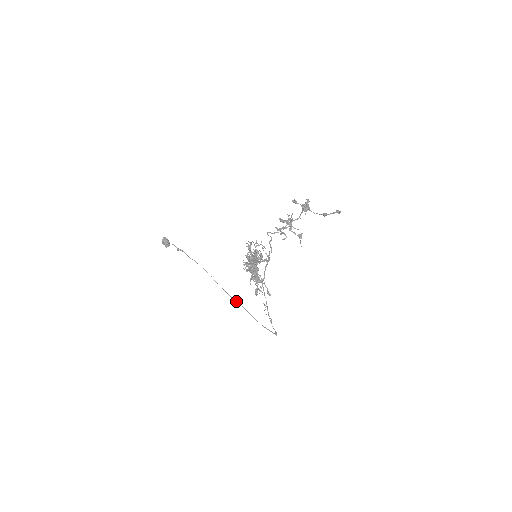
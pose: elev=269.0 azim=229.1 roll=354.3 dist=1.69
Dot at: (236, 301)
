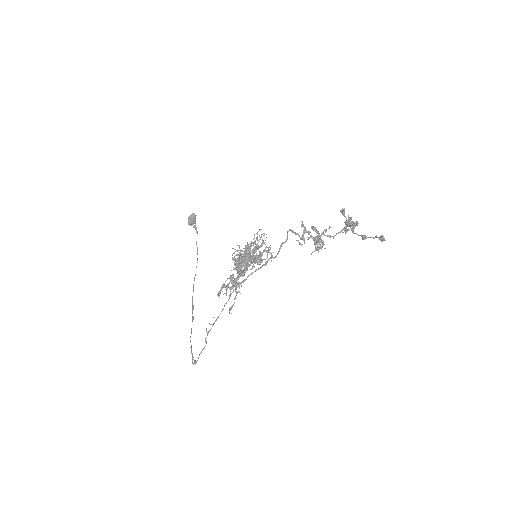
Dot at: (193, 306)
